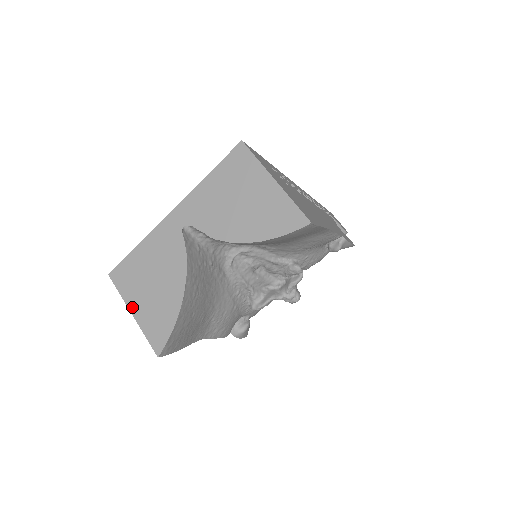
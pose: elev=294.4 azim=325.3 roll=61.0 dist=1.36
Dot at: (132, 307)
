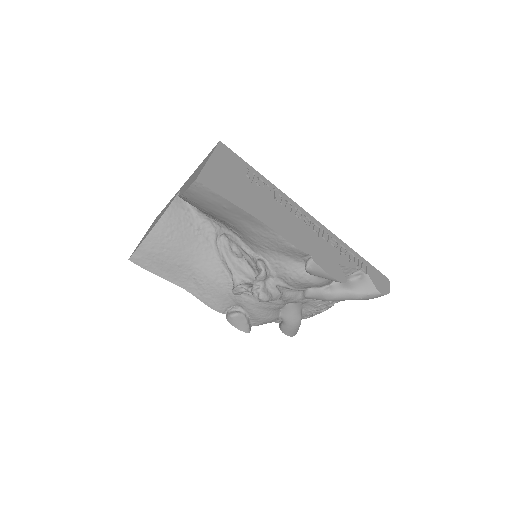
Dot at: (145, 234)
